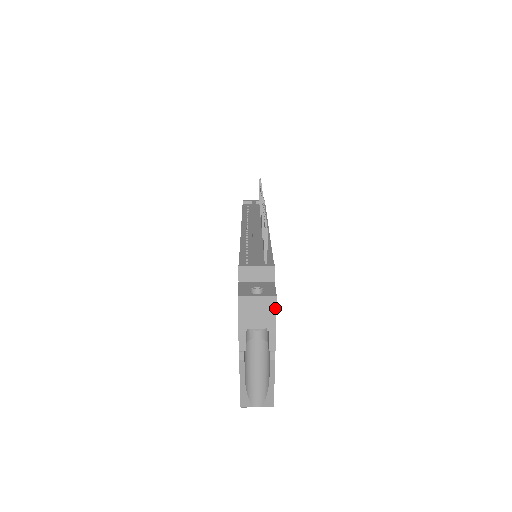
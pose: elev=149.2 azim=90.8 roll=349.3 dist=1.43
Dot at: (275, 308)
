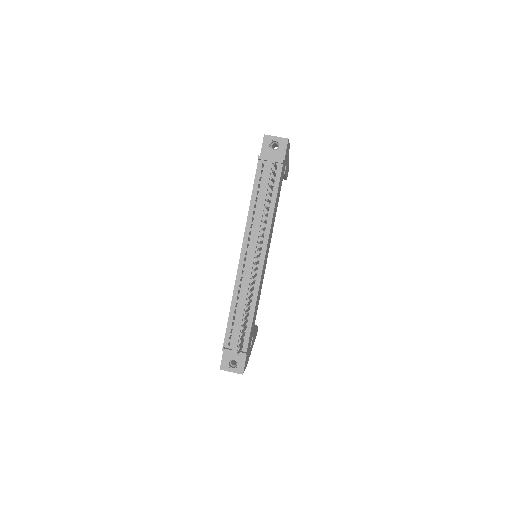
Dot at: occluded
